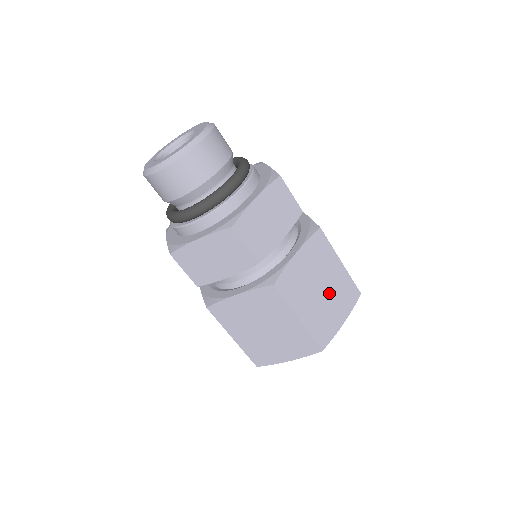
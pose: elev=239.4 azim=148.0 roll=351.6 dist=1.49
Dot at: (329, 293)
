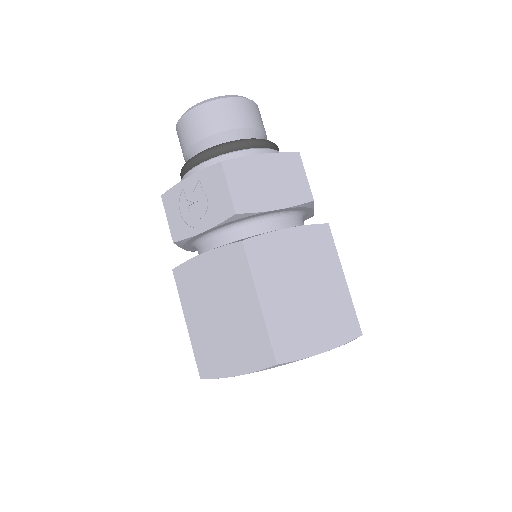
Dot at: occluded
